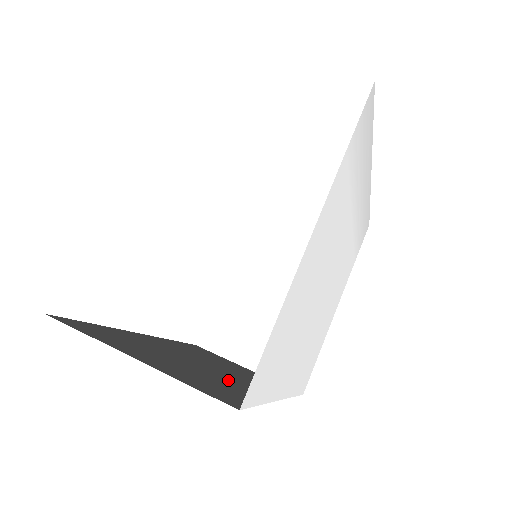
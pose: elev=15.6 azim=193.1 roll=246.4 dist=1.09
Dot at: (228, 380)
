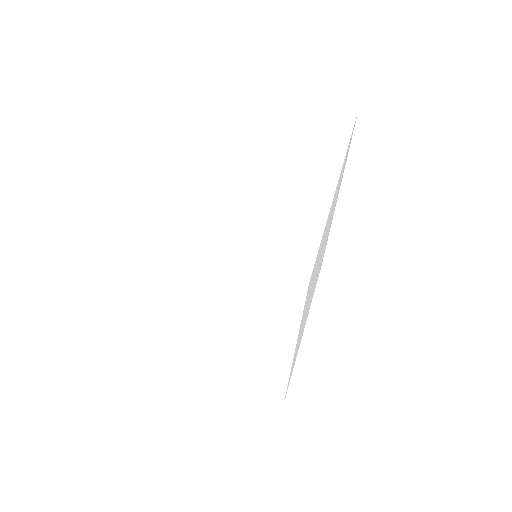
Dot at: occluded
